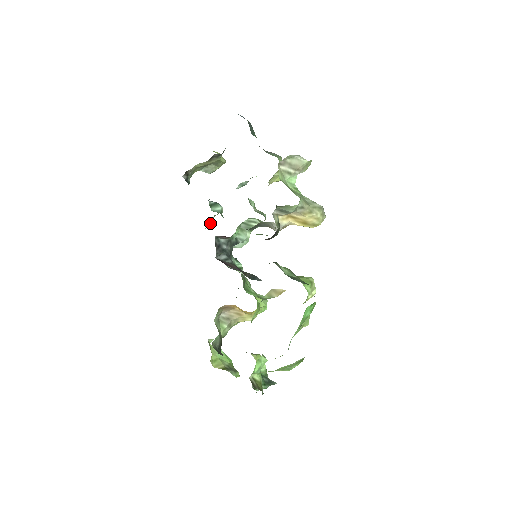
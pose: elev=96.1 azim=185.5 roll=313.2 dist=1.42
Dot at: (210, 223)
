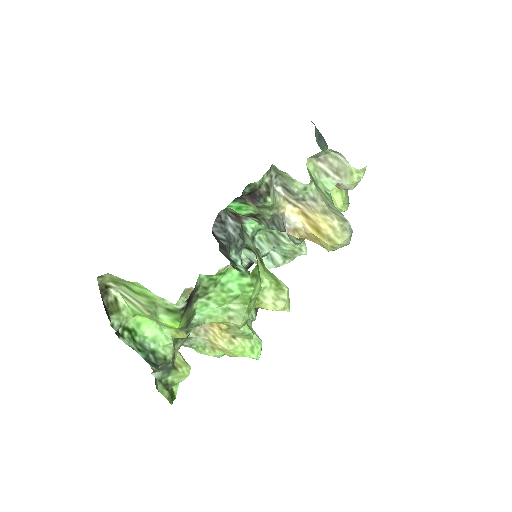
Dot at: occluded
